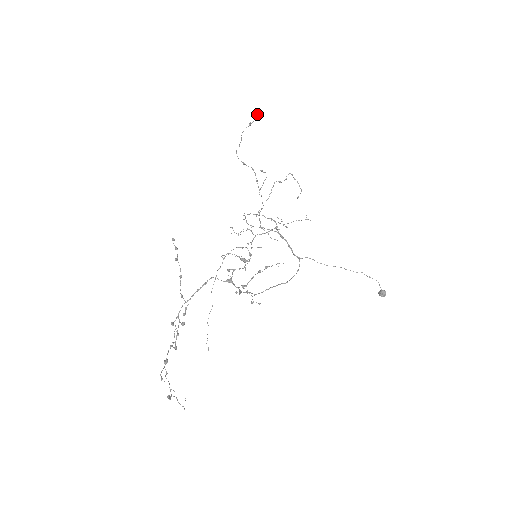
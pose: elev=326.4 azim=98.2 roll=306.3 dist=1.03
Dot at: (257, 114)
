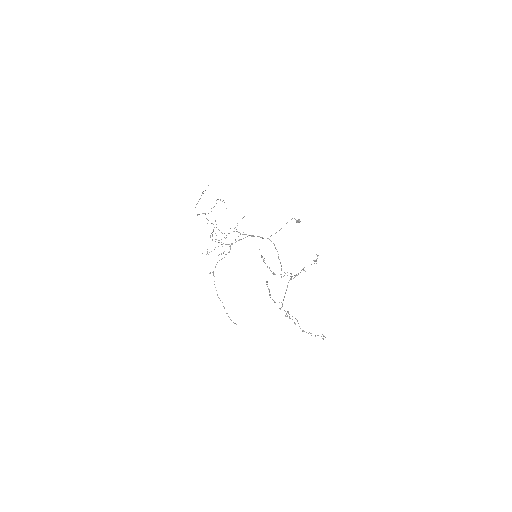
Dot at: (208, 185)
